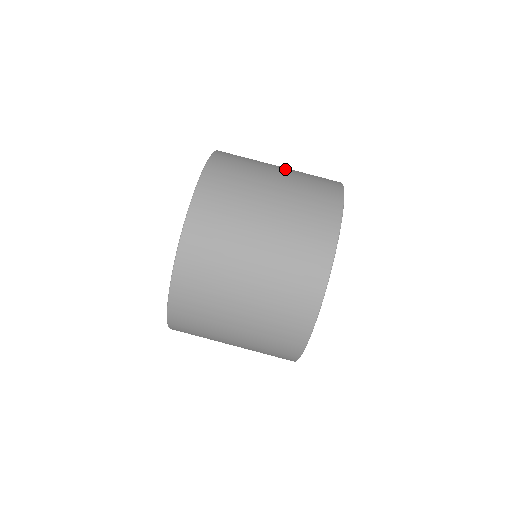
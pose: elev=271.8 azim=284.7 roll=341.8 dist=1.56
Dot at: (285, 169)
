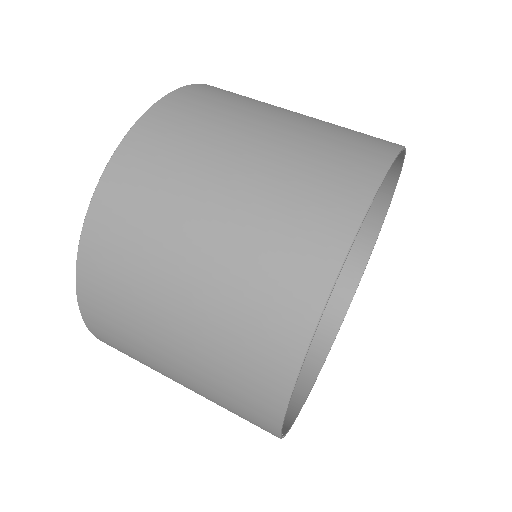
Dot at: occluded
